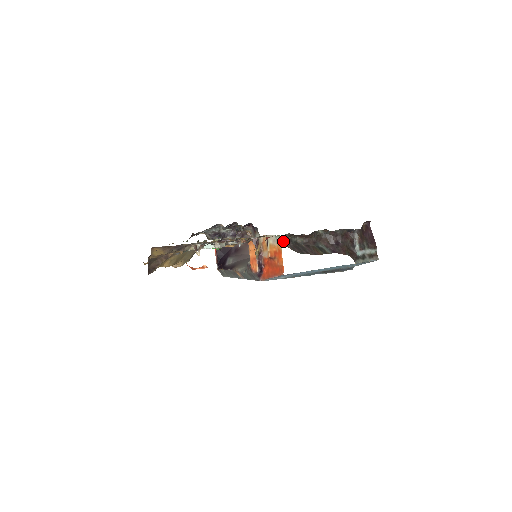
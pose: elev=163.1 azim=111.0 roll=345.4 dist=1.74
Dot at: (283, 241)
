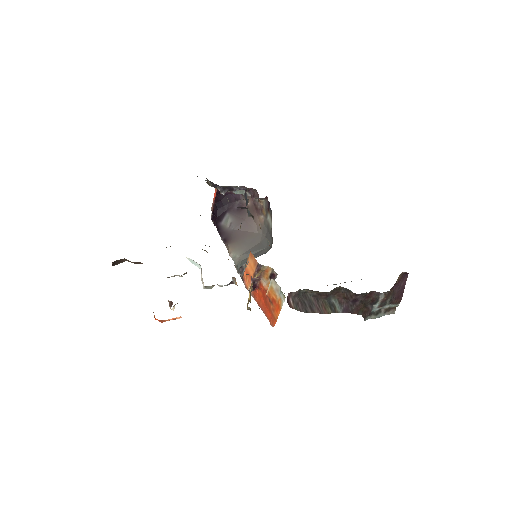
Dot at: (287, 300)
